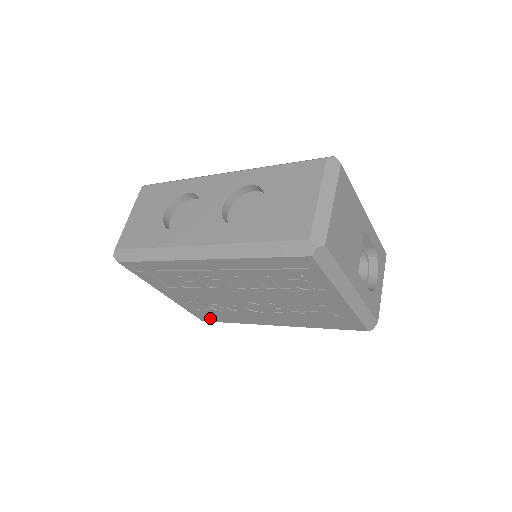
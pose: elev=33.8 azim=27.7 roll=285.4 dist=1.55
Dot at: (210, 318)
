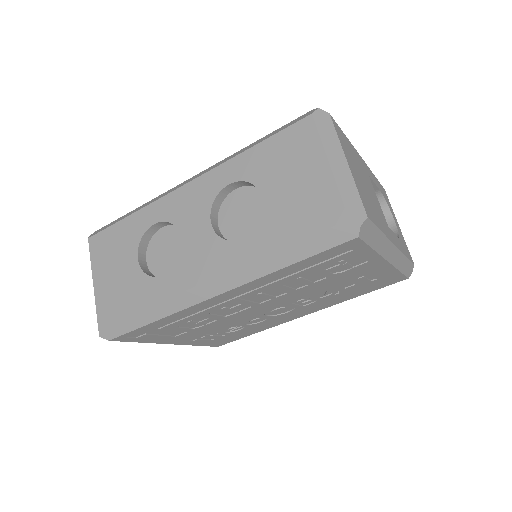
Dot at: (227, 341)
